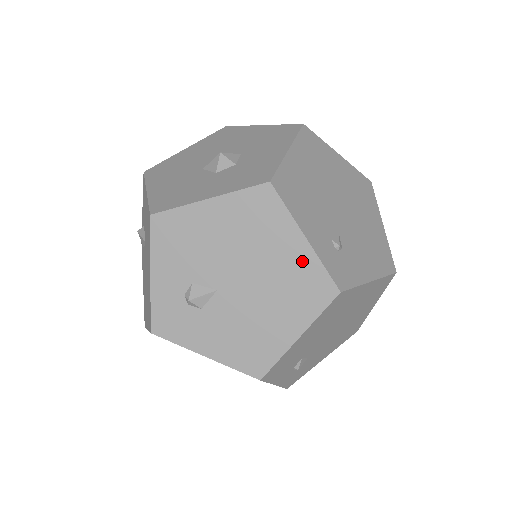
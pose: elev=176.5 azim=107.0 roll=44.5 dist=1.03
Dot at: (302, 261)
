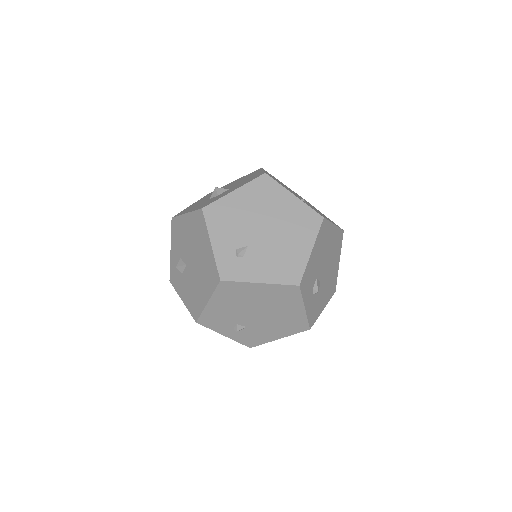
Dot at: (209, 257)
